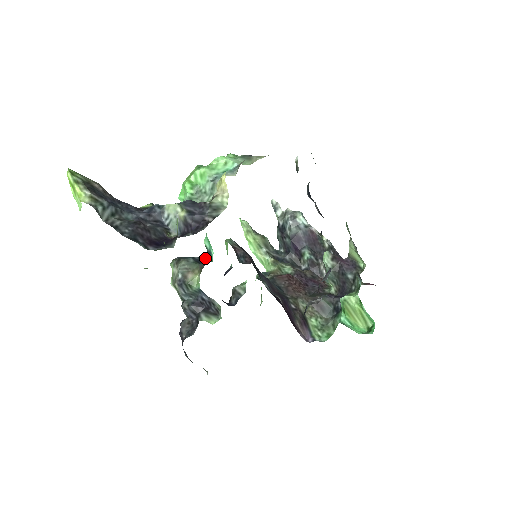
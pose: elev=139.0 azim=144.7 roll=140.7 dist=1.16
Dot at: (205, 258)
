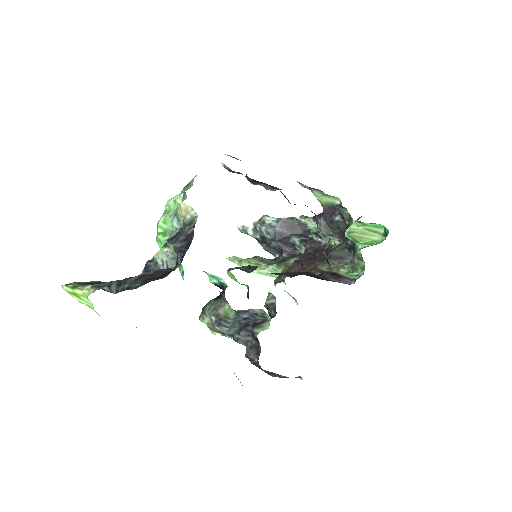
Dot at: (222, 293)
